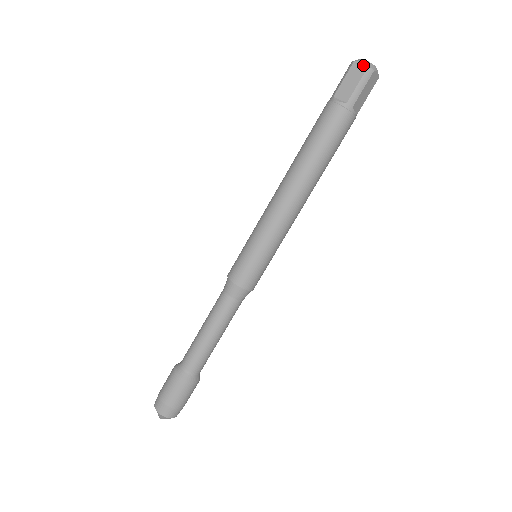
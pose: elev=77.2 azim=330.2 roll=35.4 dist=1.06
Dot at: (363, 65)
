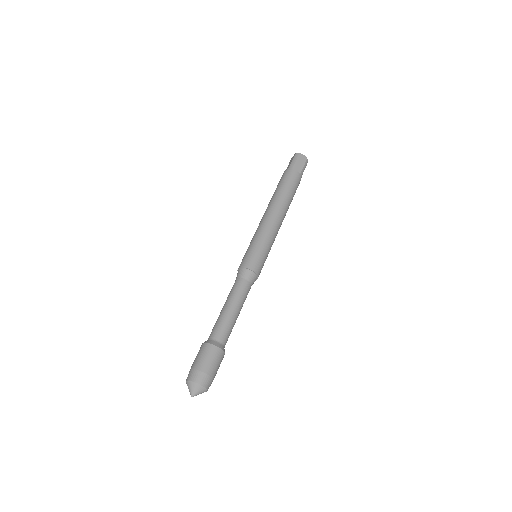
Dot at: (294, 155)
